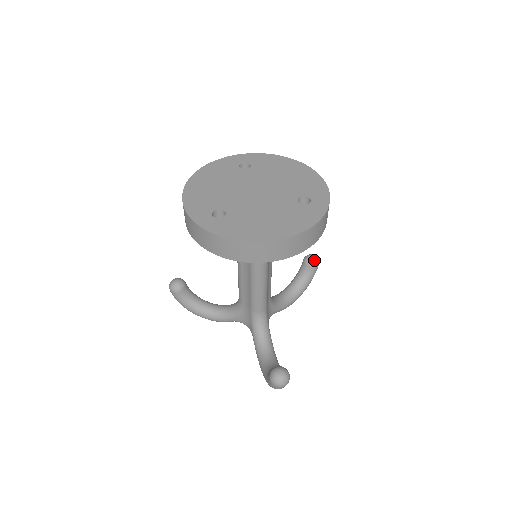
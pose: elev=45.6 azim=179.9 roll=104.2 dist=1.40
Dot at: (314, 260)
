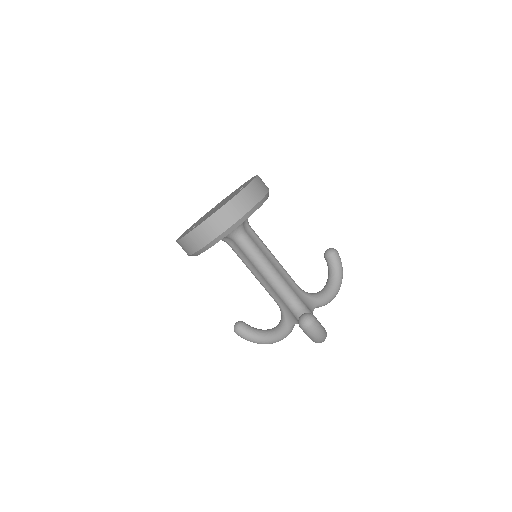
Dot at: (329, 250)
